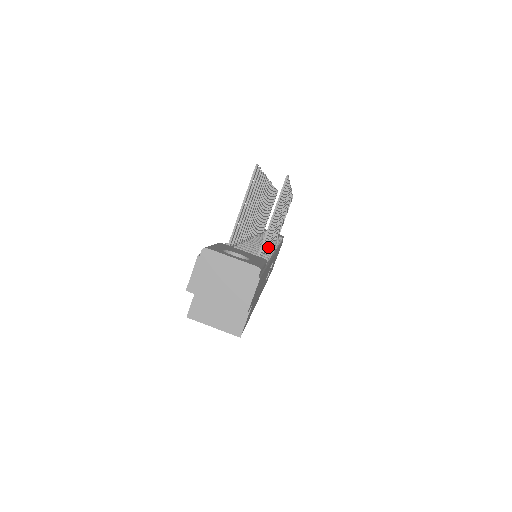
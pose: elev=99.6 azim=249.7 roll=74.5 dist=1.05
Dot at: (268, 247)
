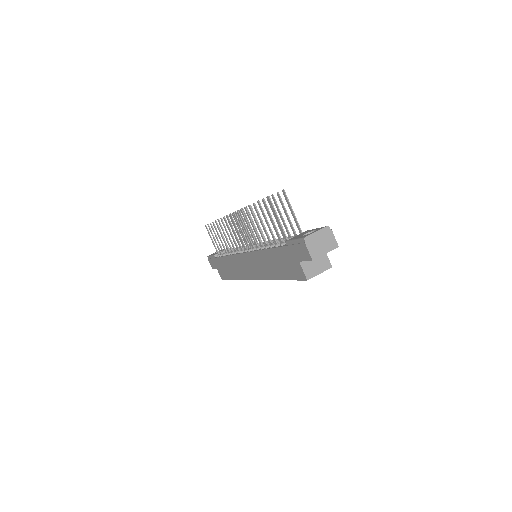
Dot at: (271, 240)
